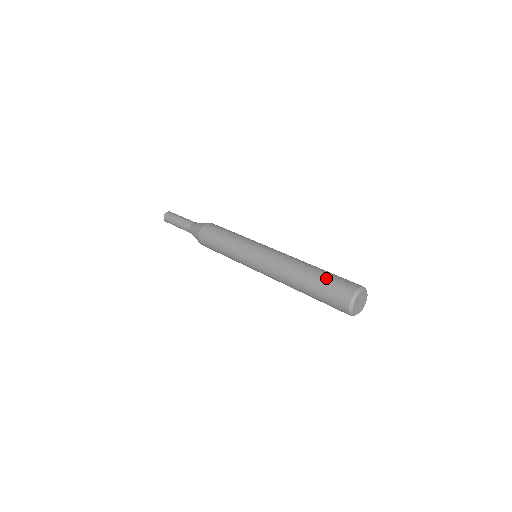
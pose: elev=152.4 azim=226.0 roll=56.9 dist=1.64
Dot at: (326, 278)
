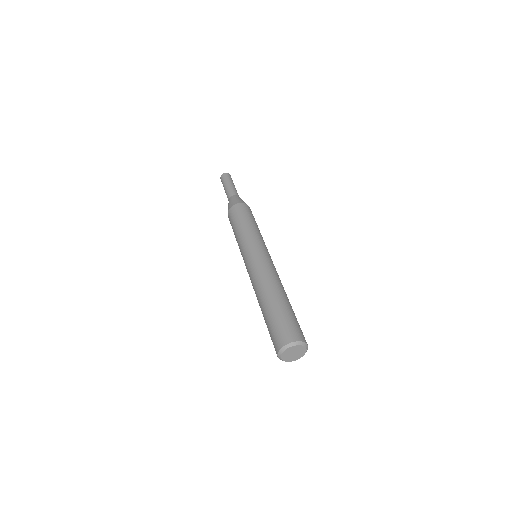
Dot at: (270, 320)
